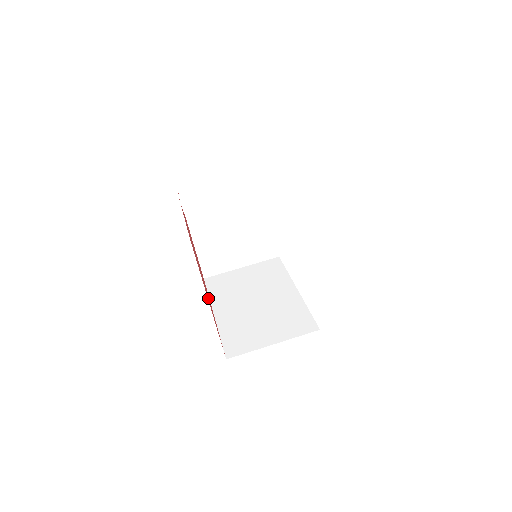
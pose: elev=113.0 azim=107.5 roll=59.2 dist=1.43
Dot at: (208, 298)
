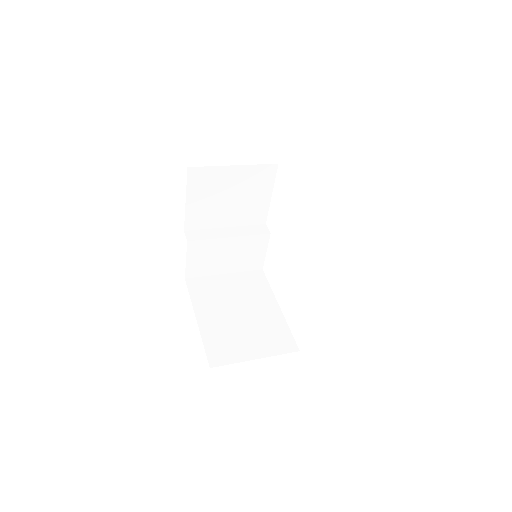
Dot at: occluded
